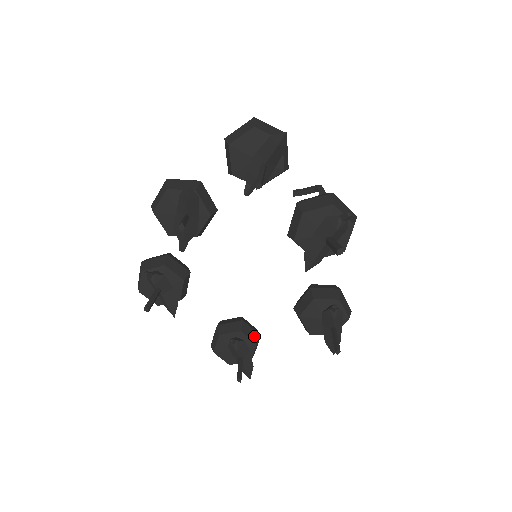
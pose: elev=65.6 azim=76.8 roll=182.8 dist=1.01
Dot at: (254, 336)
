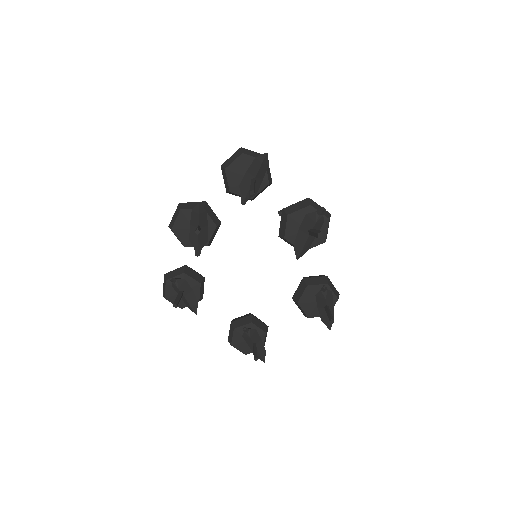
Dot at: (263, 326)
